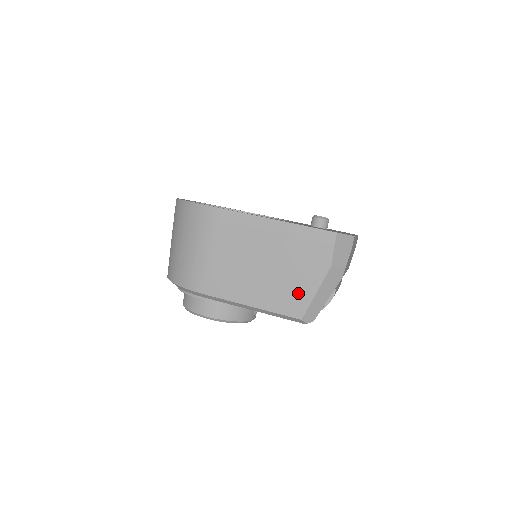
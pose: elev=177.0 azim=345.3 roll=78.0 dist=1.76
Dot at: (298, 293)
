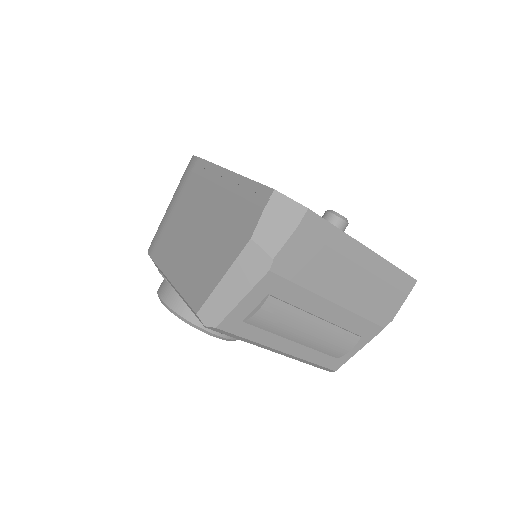
Dot at: (208, 273)
